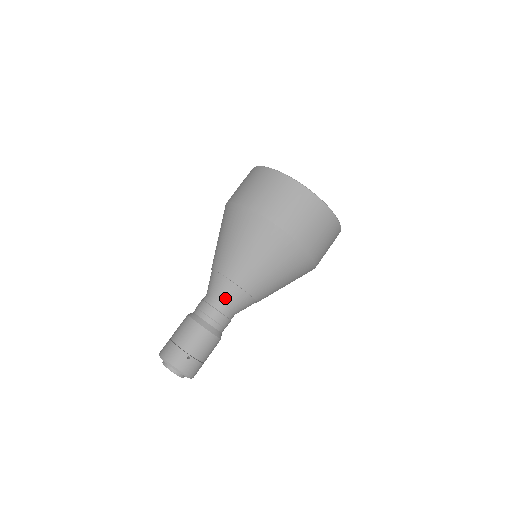
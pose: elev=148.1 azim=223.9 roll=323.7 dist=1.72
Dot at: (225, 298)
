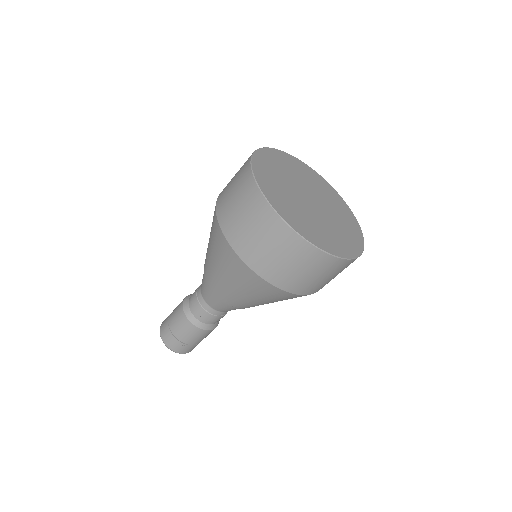
Dot at: (216, 306)
